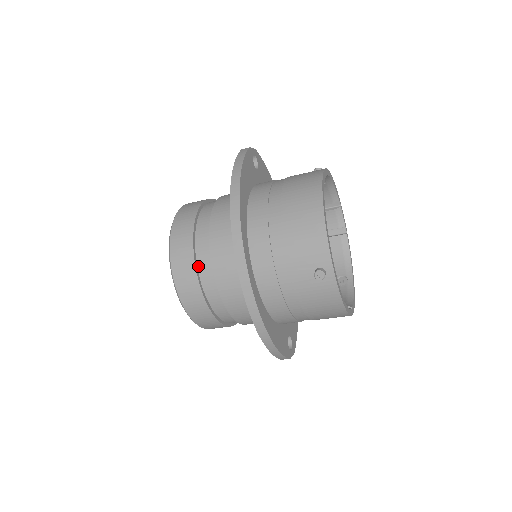
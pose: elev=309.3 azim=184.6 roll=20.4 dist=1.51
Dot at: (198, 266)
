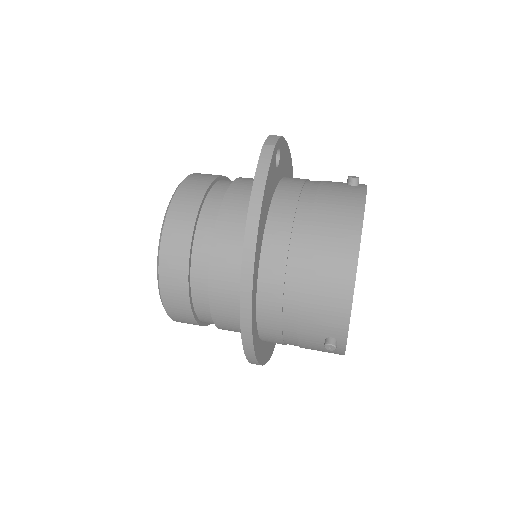
Dot at: (192, 291)
